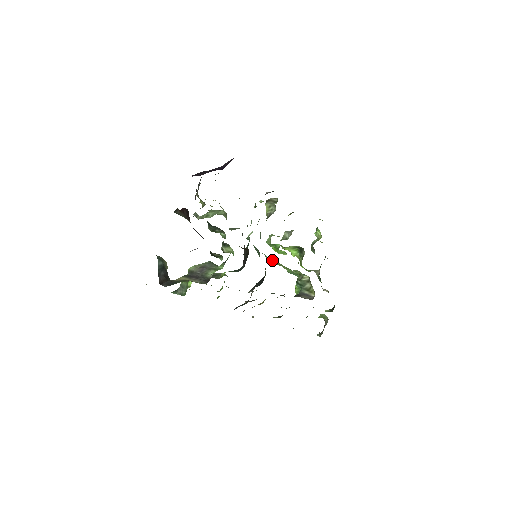
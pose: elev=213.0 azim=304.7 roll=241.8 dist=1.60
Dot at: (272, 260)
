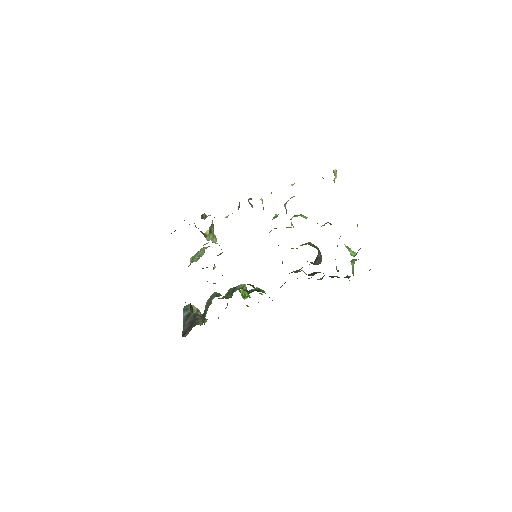
Dot at: occluded
